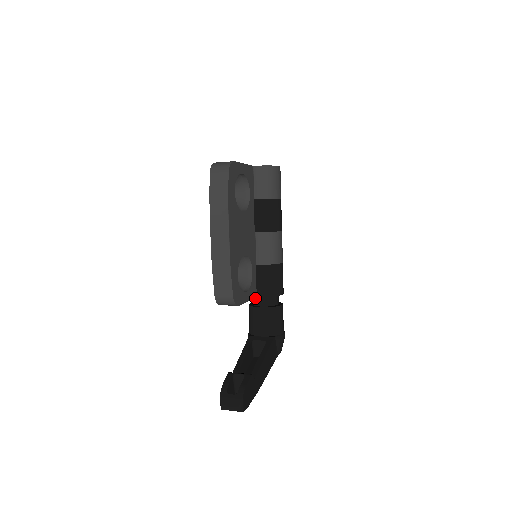
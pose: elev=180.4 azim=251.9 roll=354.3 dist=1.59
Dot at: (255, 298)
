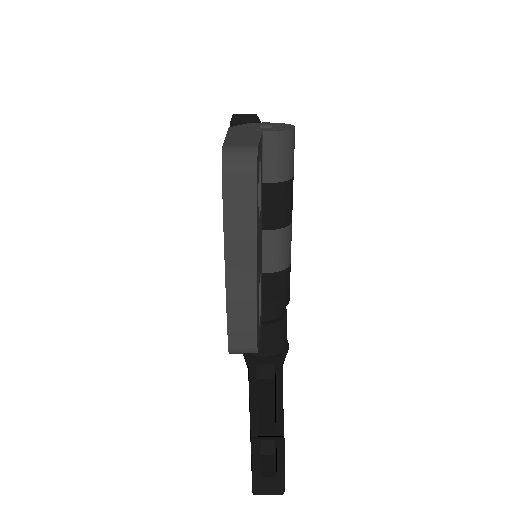
Dot at: occluded
